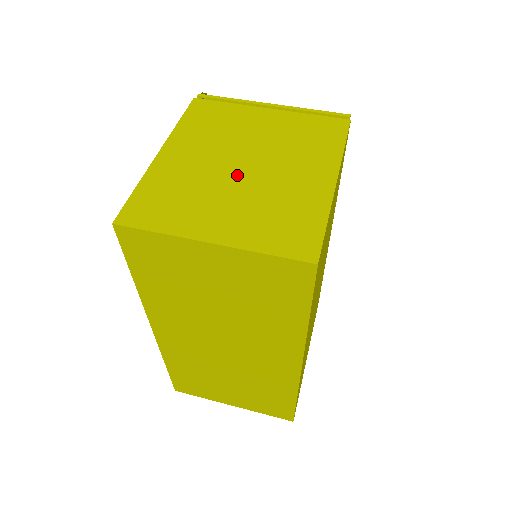
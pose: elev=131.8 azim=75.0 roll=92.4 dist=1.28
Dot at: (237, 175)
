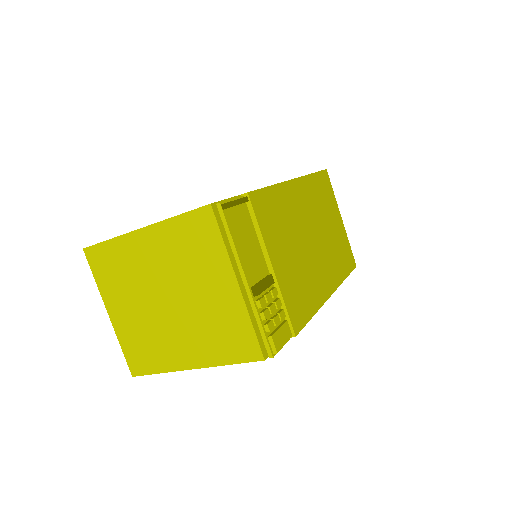
Dot at: (157, 300)
